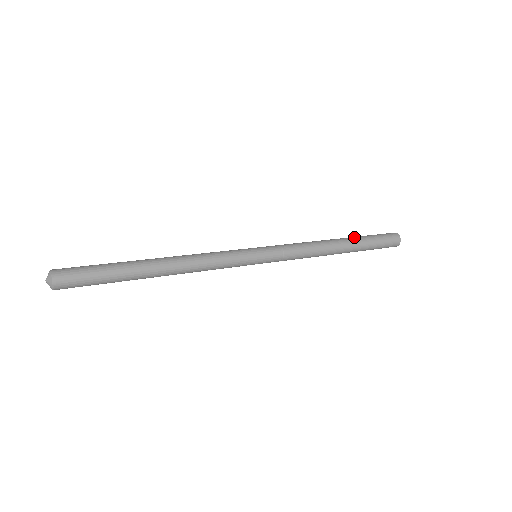
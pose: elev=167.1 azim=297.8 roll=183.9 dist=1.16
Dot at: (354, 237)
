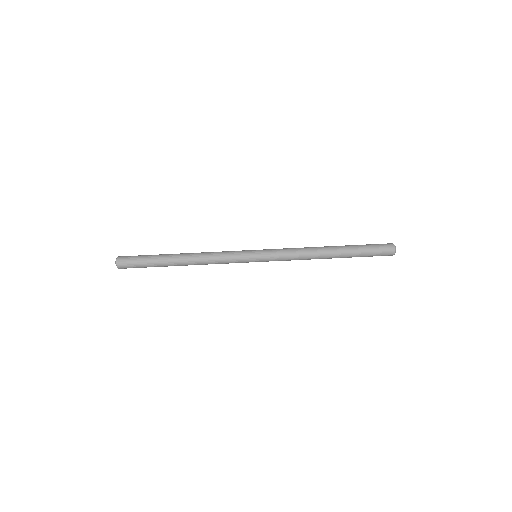
Dot at: (347, 247)
